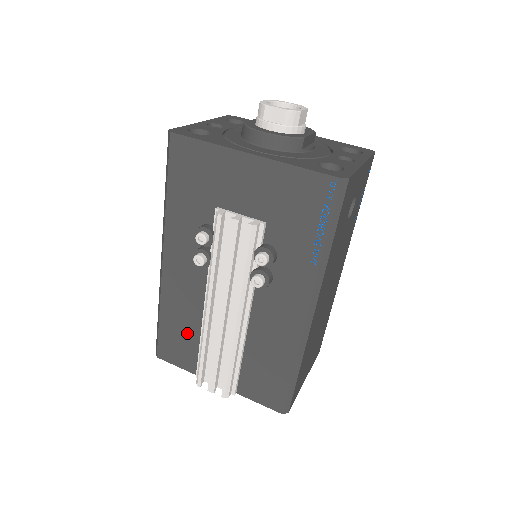
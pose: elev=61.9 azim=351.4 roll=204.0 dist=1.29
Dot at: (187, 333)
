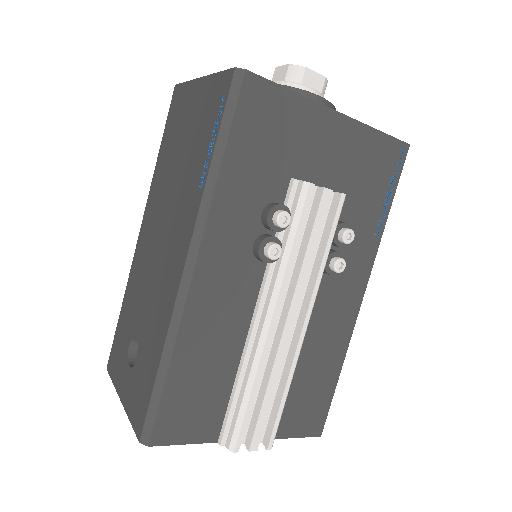
Dot at: (213, 378)
